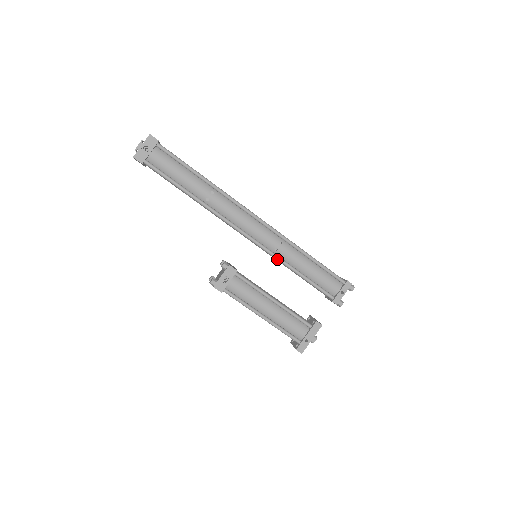
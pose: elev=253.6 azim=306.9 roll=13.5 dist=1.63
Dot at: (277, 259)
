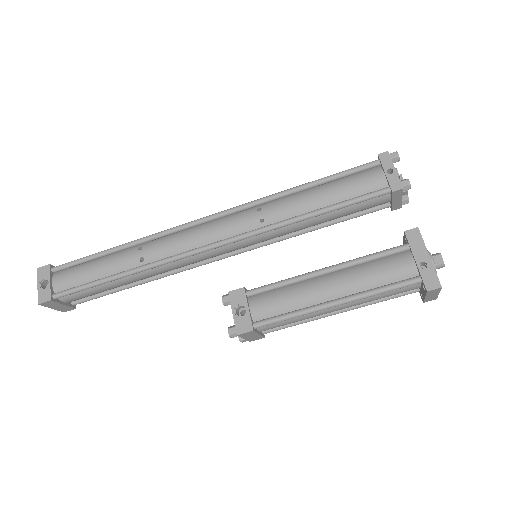
Dot at: (274, 228)
